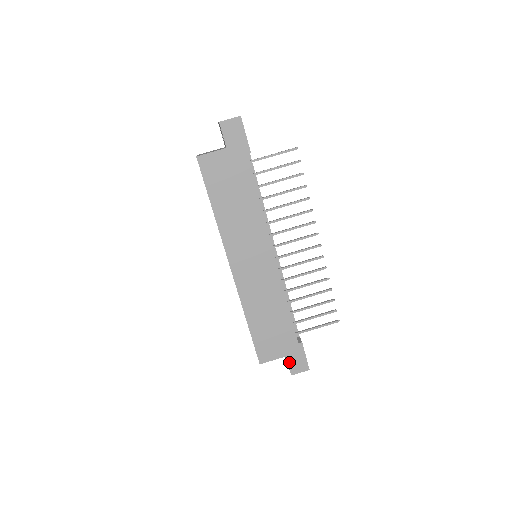
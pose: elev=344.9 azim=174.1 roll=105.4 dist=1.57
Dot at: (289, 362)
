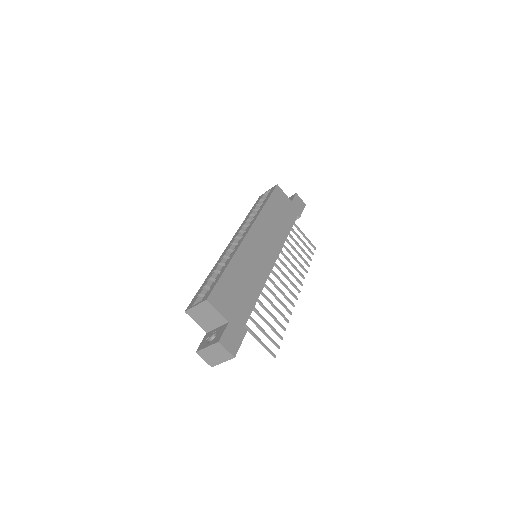
Dot at: (227, 329)
